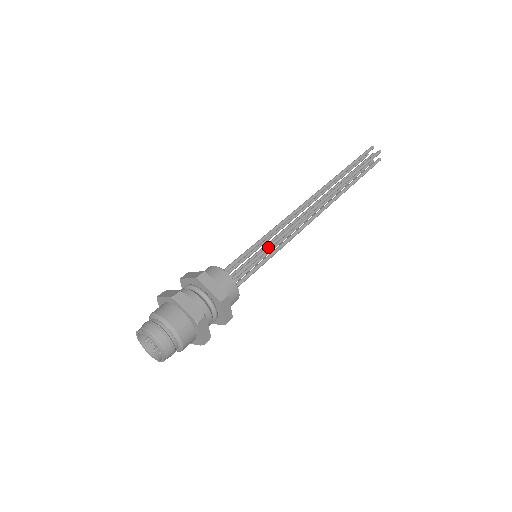
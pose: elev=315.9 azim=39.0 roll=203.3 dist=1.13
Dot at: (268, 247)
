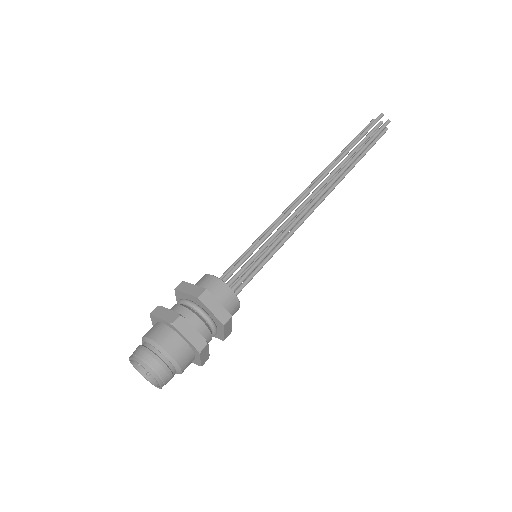
Dot at: (271, 248)
